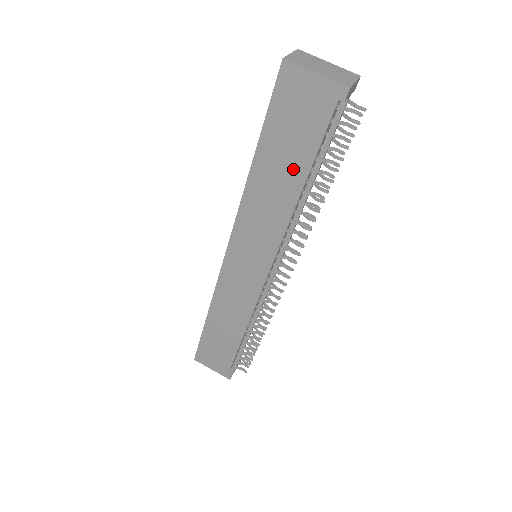
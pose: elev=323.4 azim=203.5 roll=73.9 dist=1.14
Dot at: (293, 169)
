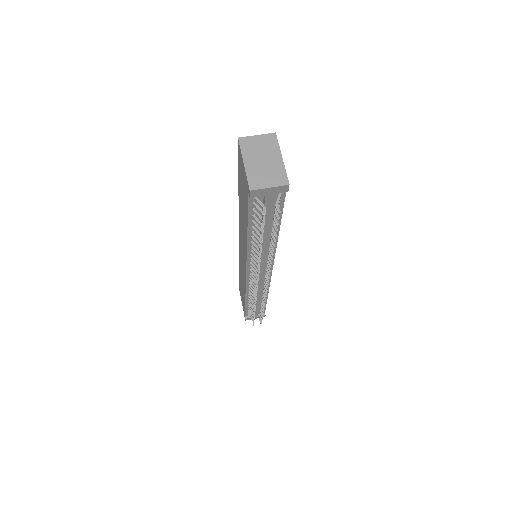
Dot at: (245, 217)
